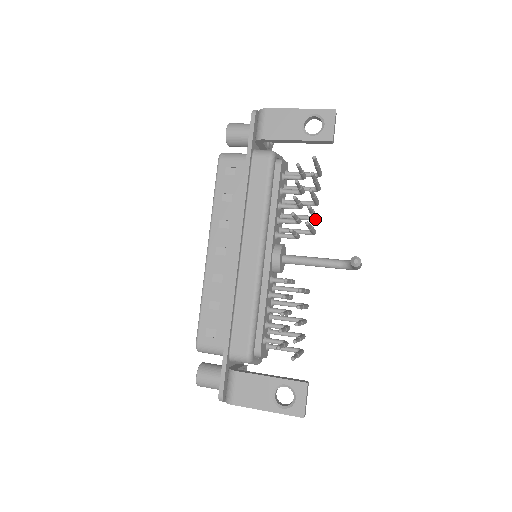
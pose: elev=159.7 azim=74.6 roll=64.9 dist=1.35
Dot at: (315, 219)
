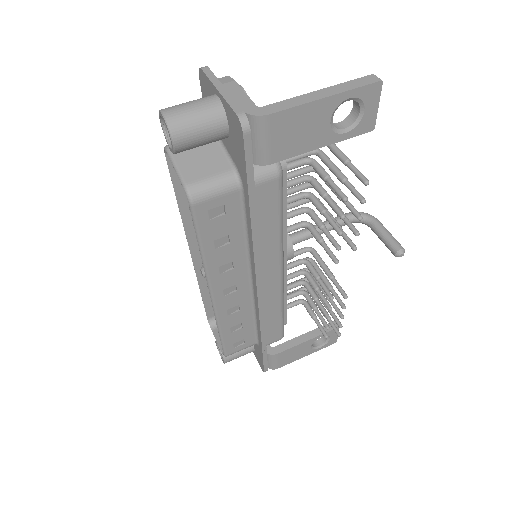
Dot at: occluded
